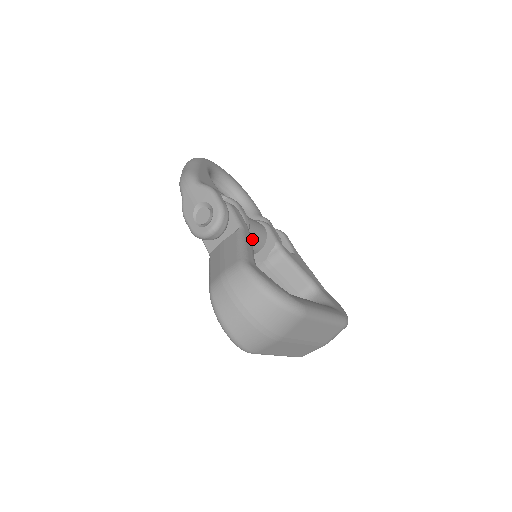
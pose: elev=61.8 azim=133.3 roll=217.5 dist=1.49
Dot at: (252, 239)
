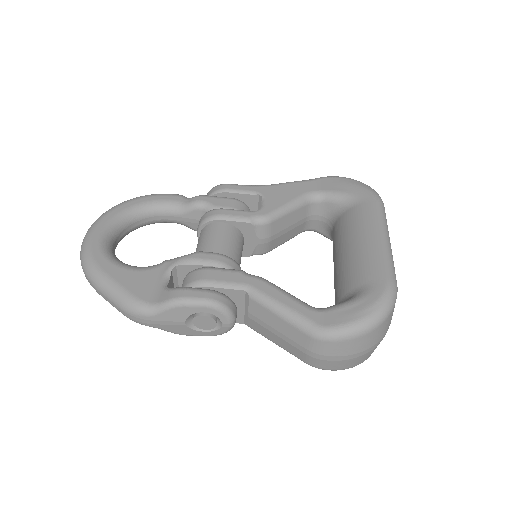
Dot at: (238, 254)
